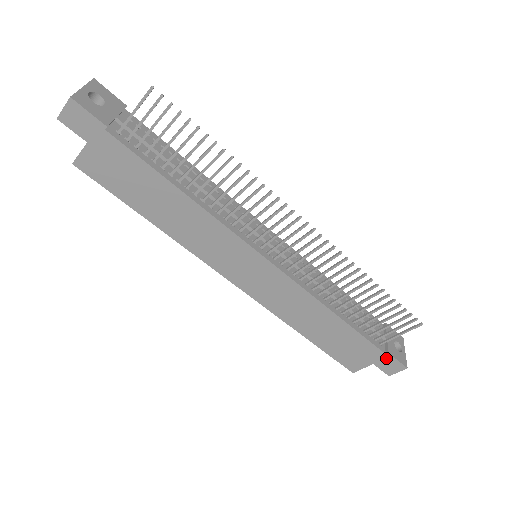
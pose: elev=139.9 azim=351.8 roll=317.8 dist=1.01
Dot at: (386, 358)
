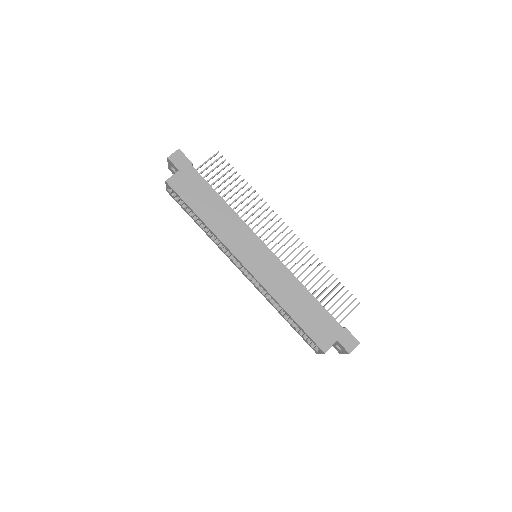
Dot at: (345, 333)
